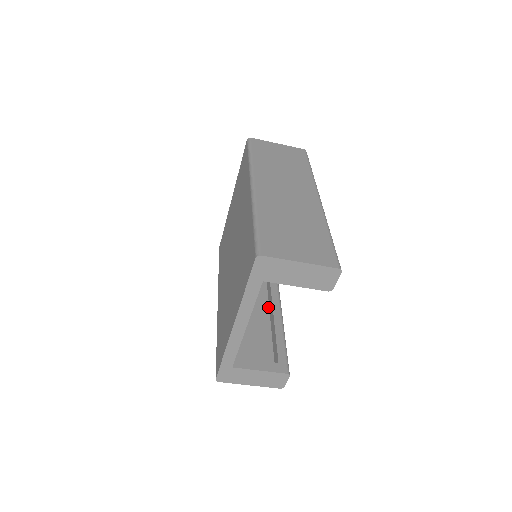
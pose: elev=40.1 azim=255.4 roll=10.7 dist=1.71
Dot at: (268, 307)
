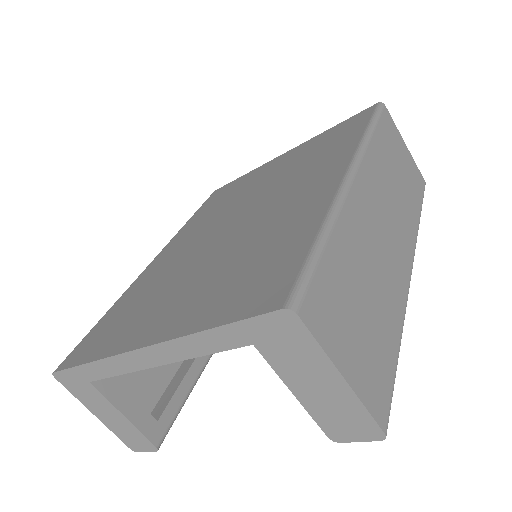
Dot at: occluded
